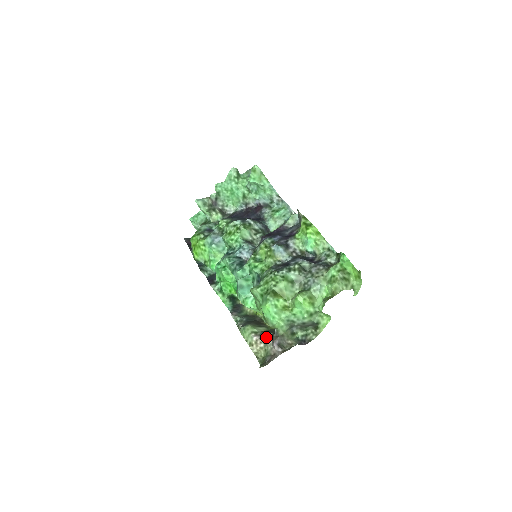
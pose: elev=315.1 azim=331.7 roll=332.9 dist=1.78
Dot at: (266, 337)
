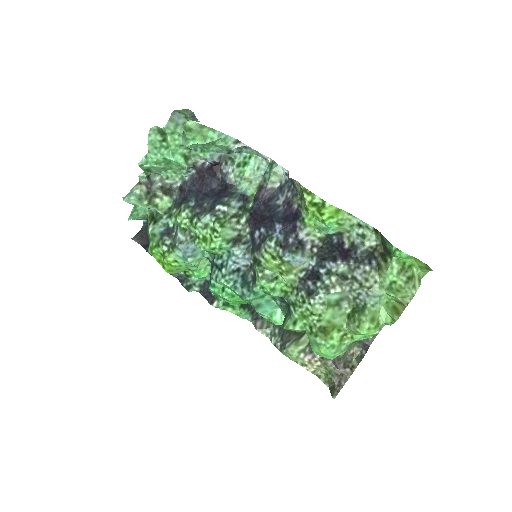
Dot at: occluded
